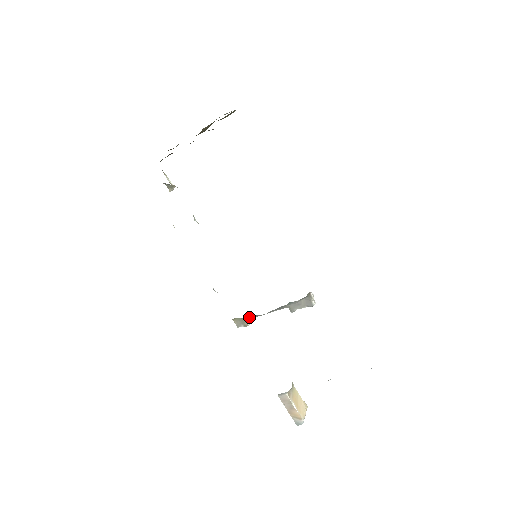
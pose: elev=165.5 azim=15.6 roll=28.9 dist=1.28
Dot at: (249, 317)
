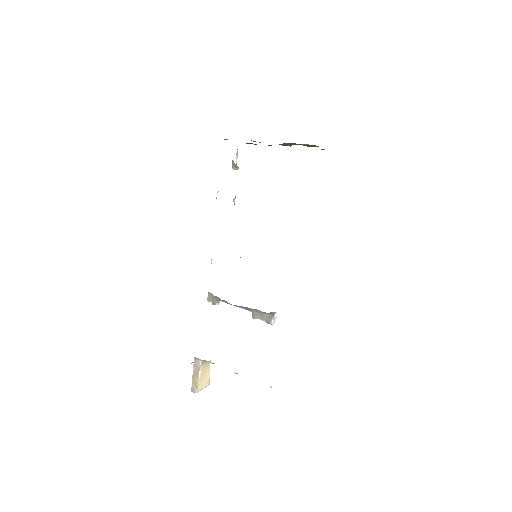
Dot at: occluded
